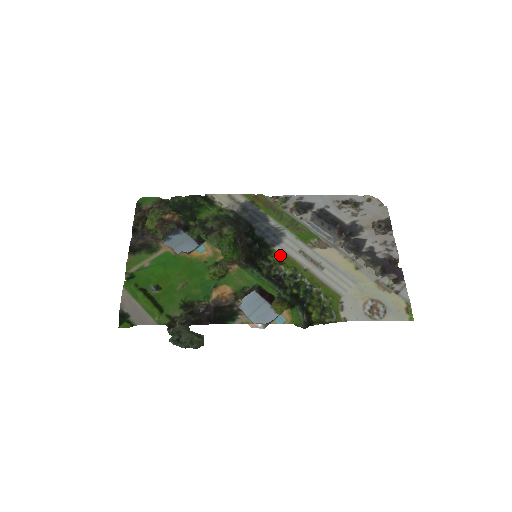
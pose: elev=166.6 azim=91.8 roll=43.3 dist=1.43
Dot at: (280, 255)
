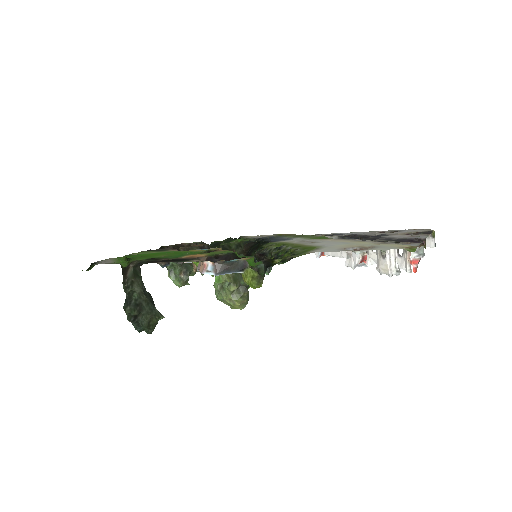
Dot at: (276, 242)
